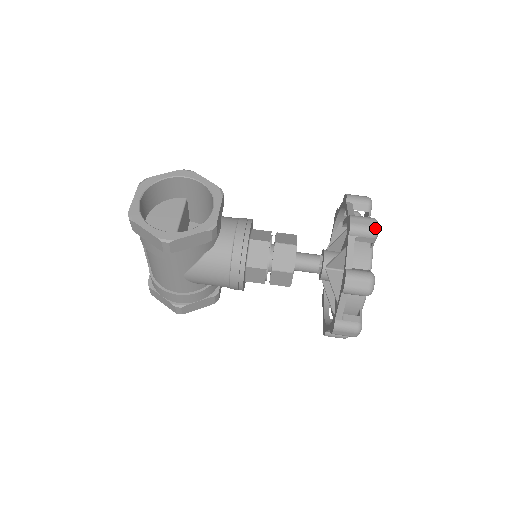
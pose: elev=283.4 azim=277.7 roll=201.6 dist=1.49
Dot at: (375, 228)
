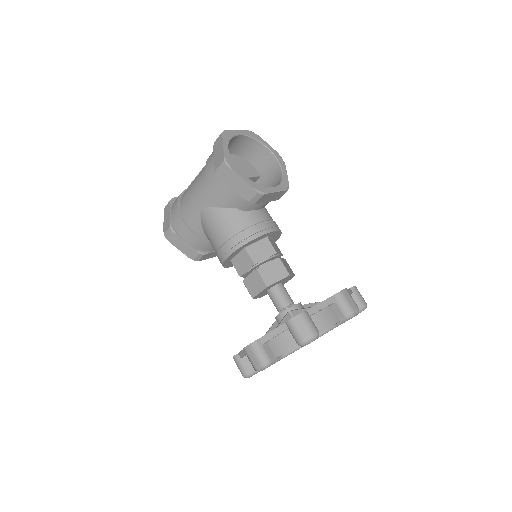
Dot at: (353, 311)
